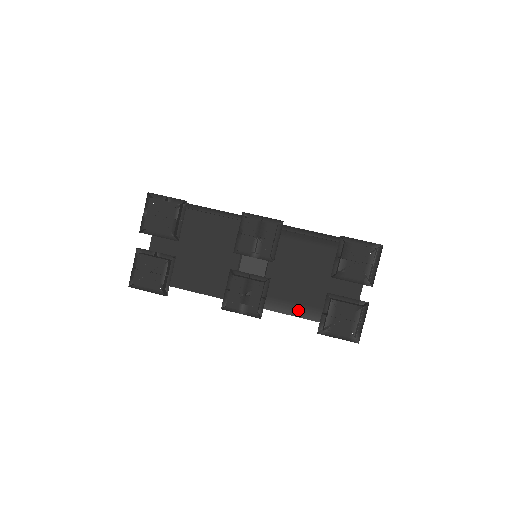
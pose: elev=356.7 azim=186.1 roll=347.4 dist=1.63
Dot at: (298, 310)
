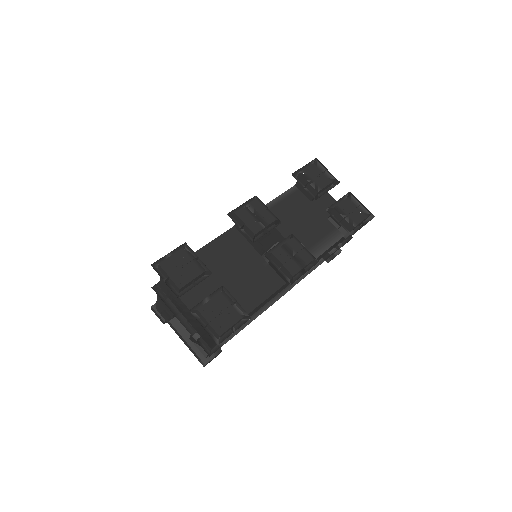
Dot at: (323, 245)
